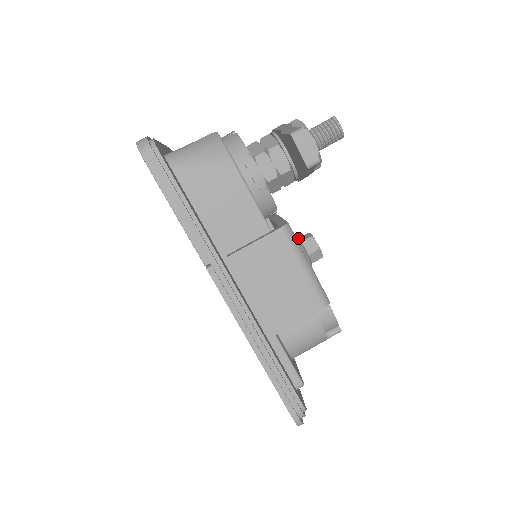
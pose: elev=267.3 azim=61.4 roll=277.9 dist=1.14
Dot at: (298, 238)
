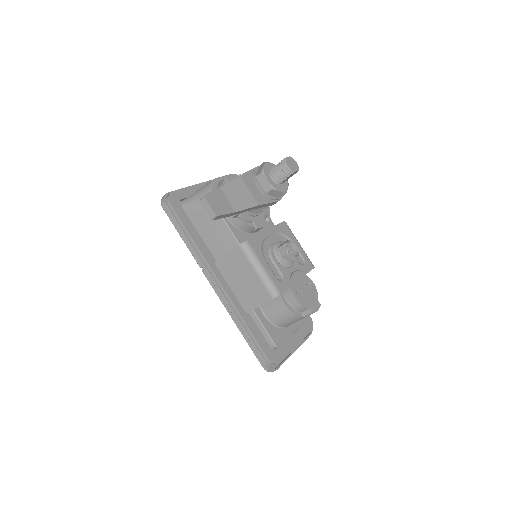
Dot at: (281, 244)
